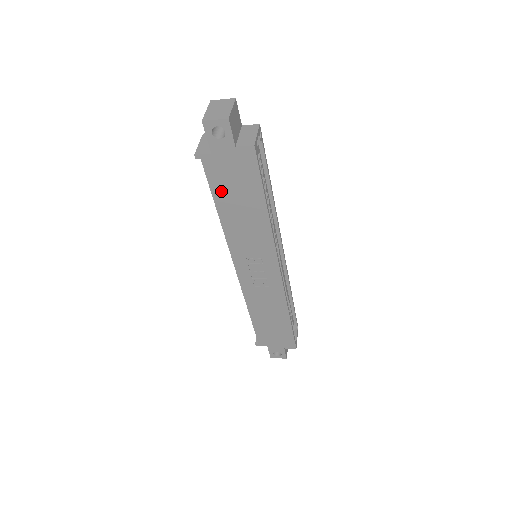
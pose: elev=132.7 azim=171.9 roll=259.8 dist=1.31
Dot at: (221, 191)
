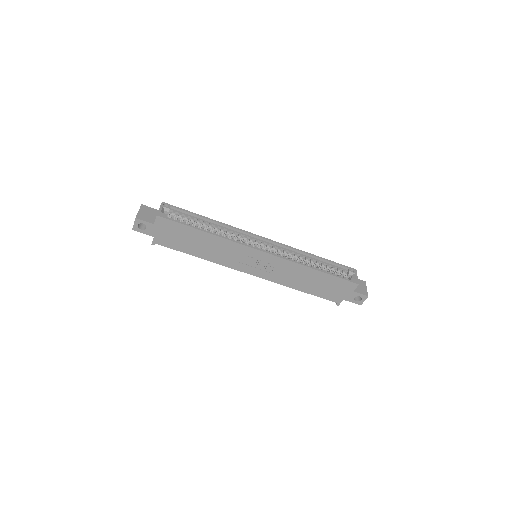
Dot at: (181, 247)
